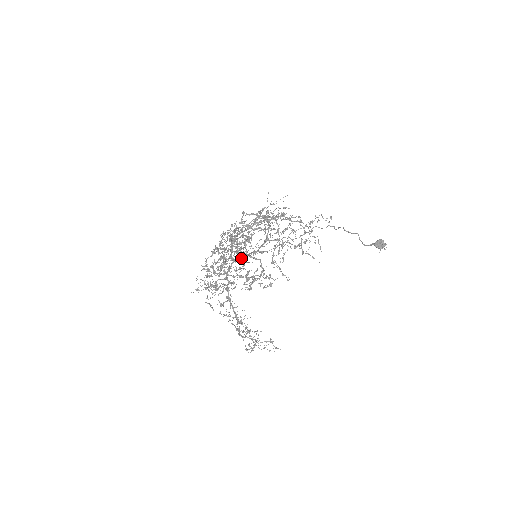
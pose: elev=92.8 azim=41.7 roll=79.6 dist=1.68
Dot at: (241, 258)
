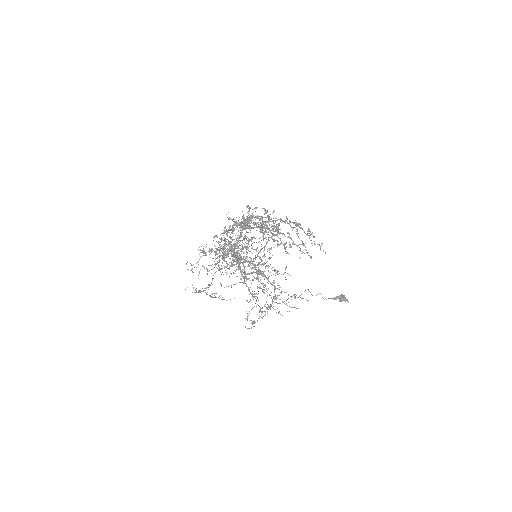
Dot at: occluded
